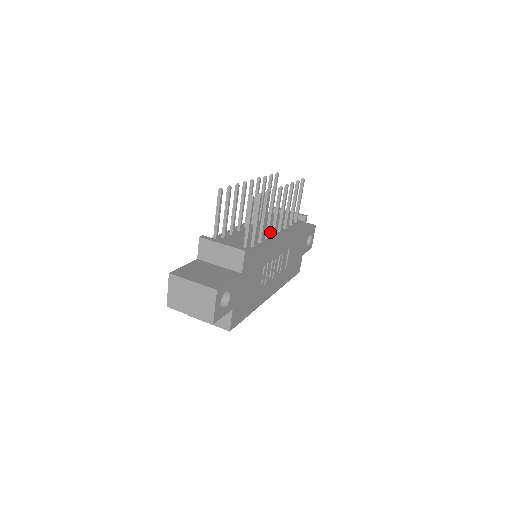
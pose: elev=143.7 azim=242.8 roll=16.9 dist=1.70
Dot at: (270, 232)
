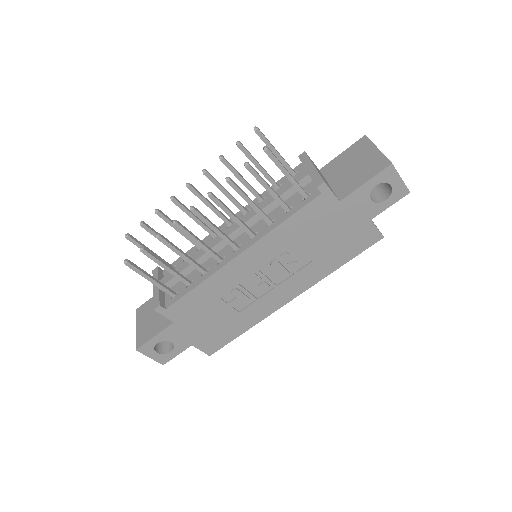
Dot at: (239, 241)
